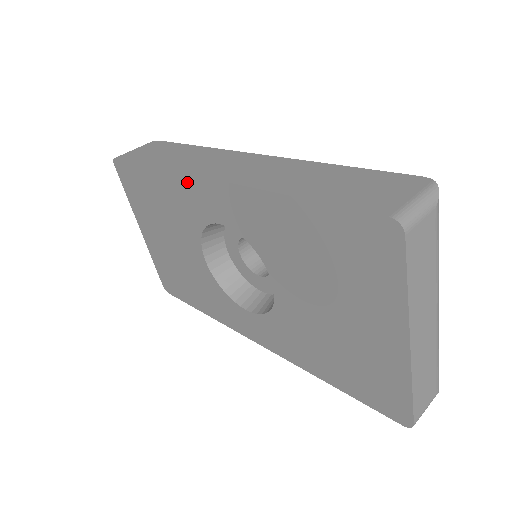
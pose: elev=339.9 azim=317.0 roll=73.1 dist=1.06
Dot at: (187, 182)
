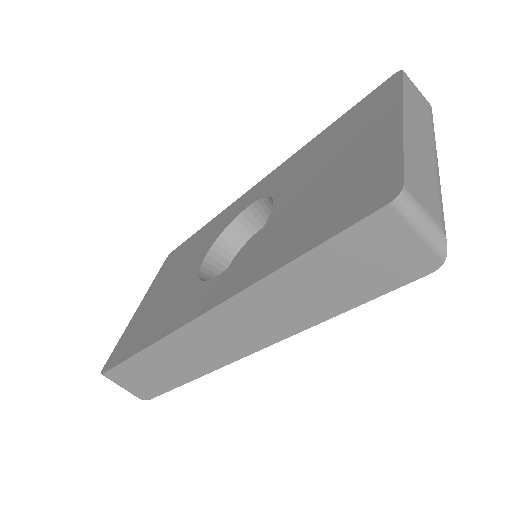
Dot at: (235, 204)
